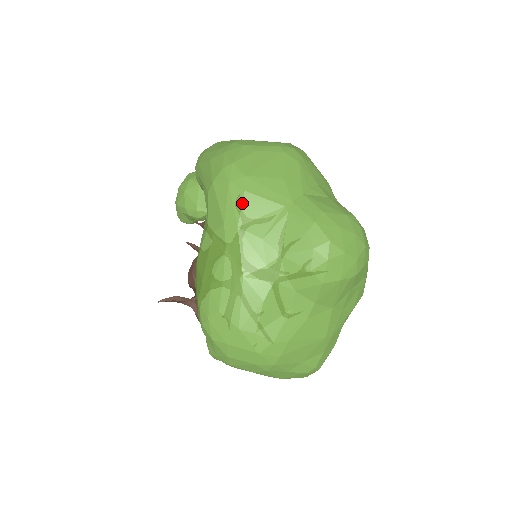
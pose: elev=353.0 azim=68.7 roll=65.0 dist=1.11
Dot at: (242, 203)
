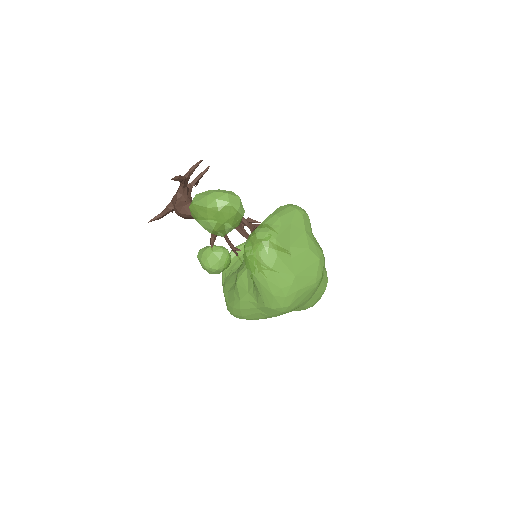
Dot at: occluded
